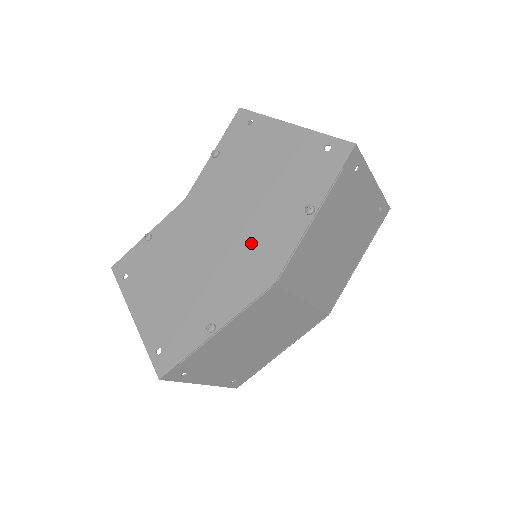
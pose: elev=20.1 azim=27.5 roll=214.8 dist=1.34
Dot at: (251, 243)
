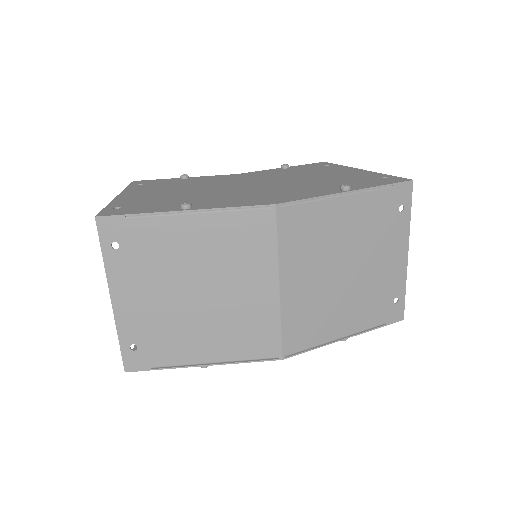
Dot at: (274, 191)
